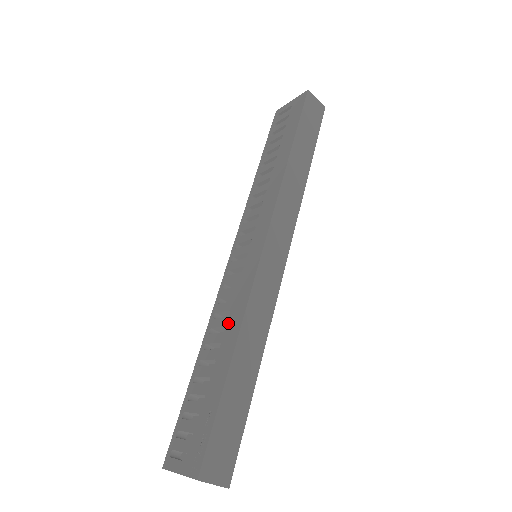
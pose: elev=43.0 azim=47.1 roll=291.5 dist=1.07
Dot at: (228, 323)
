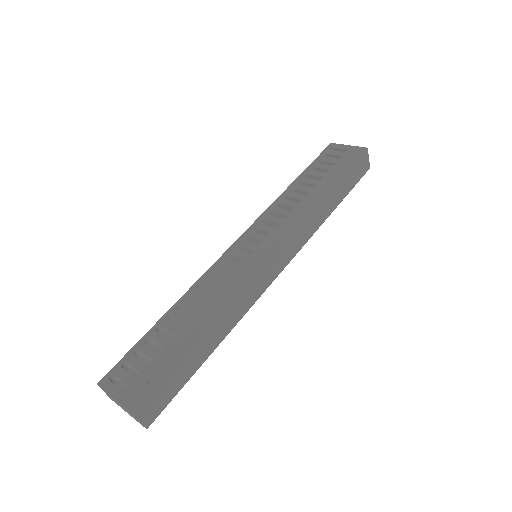
Dot at: (211, 300)
